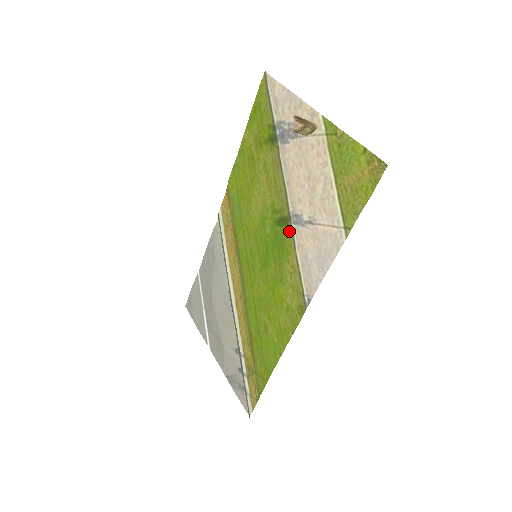
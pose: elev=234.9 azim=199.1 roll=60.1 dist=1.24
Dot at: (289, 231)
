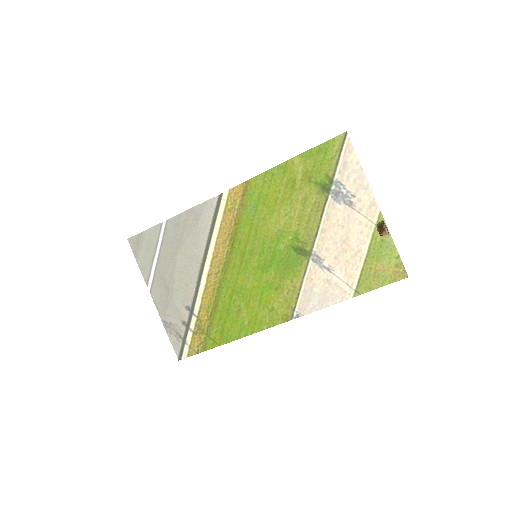
Dot at: (304, 262)
